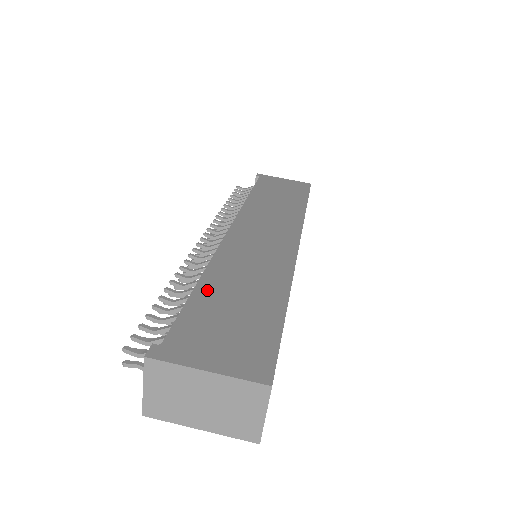
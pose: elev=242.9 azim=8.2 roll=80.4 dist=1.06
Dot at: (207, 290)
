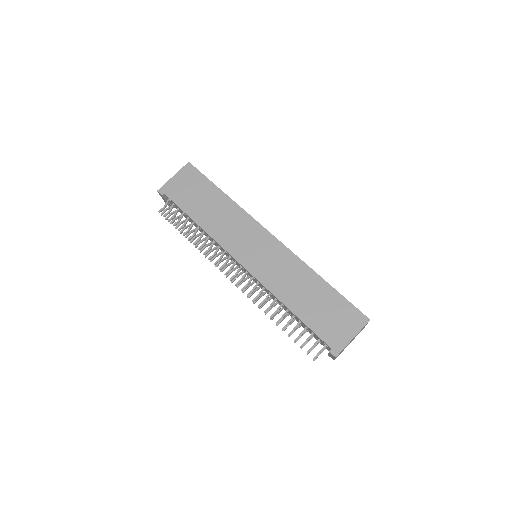
Dot at: (300, 311)
